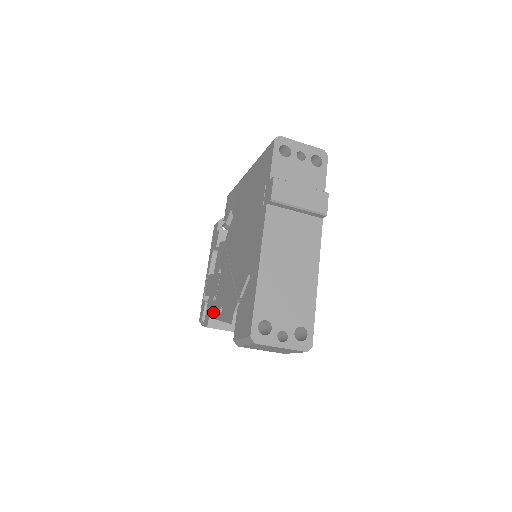
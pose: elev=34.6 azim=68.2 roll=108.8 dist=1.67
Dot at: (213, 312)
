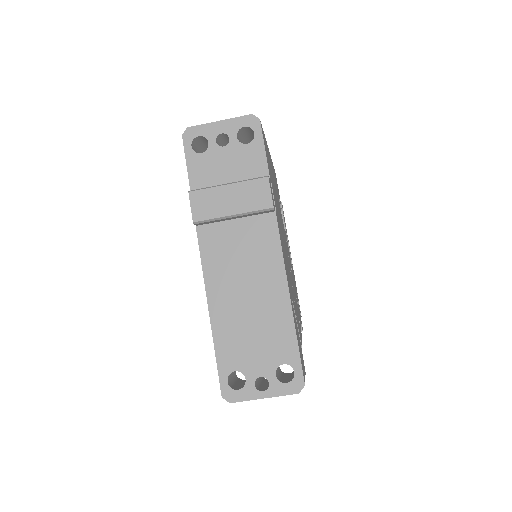
Dot at: occluded
